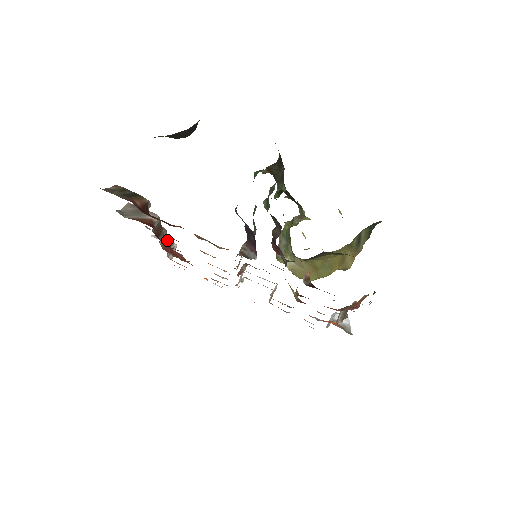
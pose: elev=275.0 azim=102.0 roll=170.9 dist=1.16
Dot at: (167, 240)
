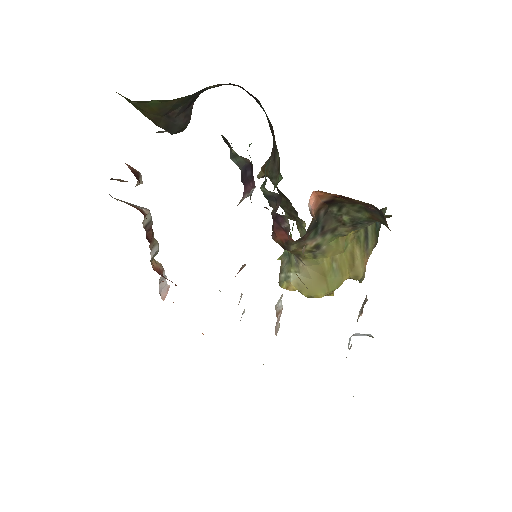
Dot at: (159, 265)
